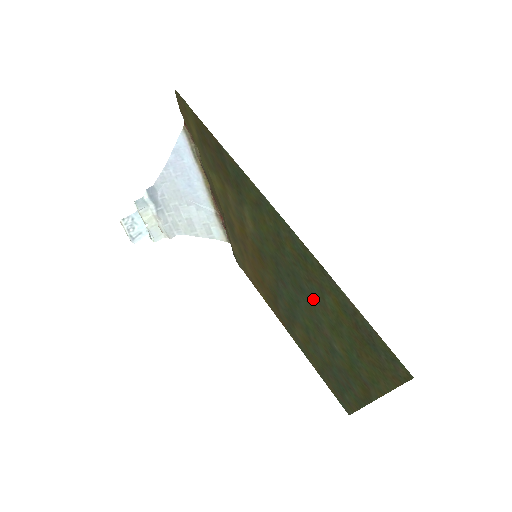
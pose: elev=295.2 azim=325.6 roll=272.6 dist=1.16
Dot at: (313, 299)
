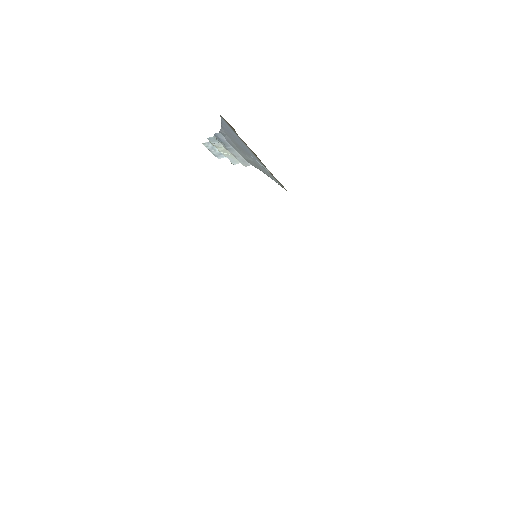
Dot at: occluded
